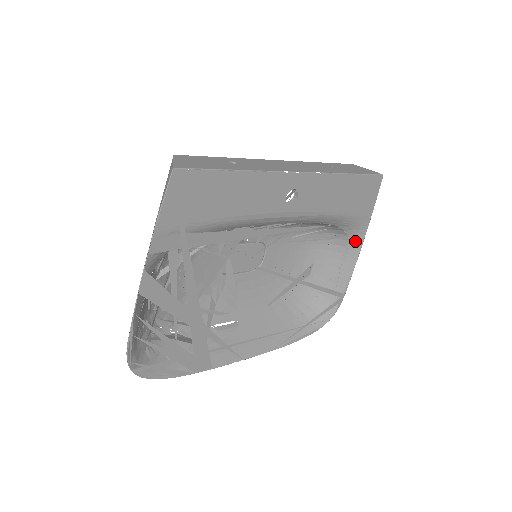
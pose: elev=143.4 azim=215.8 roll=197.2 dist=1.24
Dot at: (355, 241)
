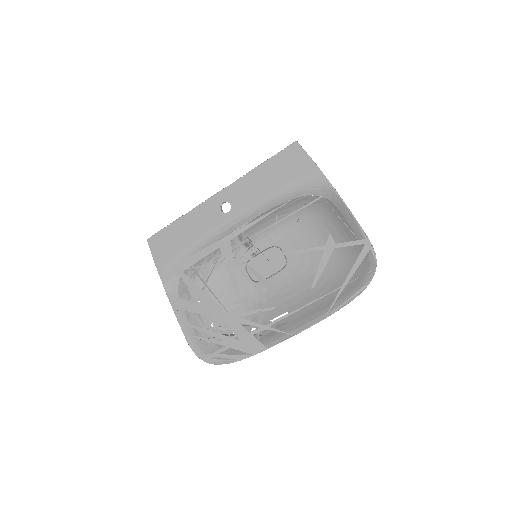
Dot at: (330, 195)
